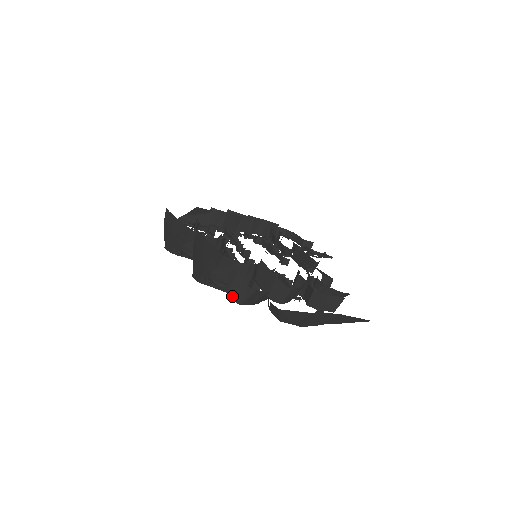
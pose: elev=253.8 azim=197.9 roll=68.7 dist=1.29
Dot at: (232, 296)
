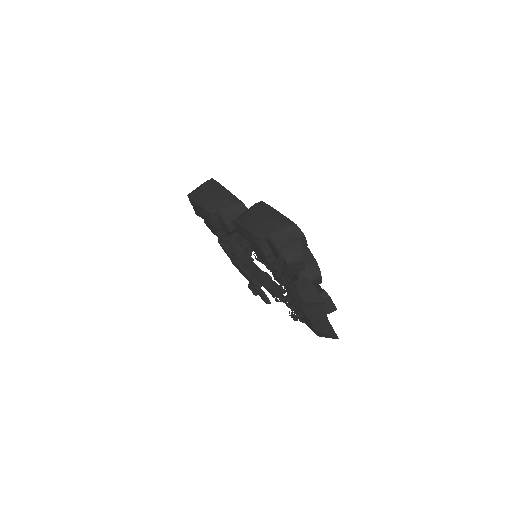
Dot at: (286, 253)
